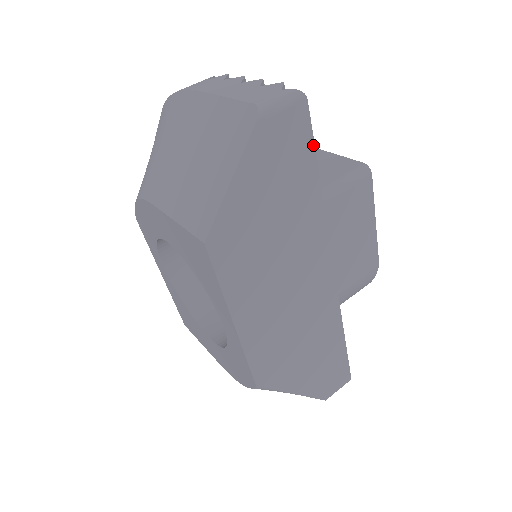
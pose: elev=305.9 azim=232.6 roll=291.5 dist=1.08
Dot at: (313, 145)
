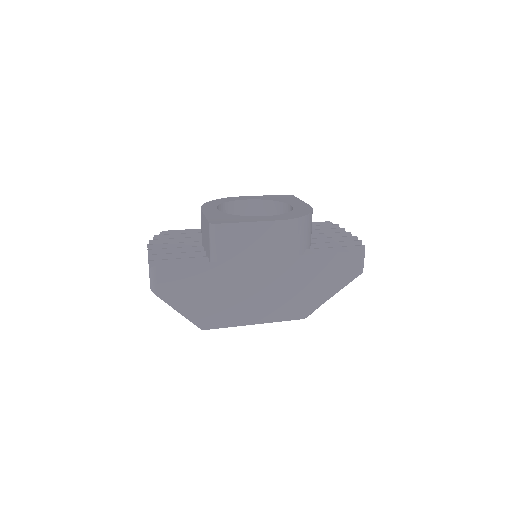
Dot at: (180, 265)
